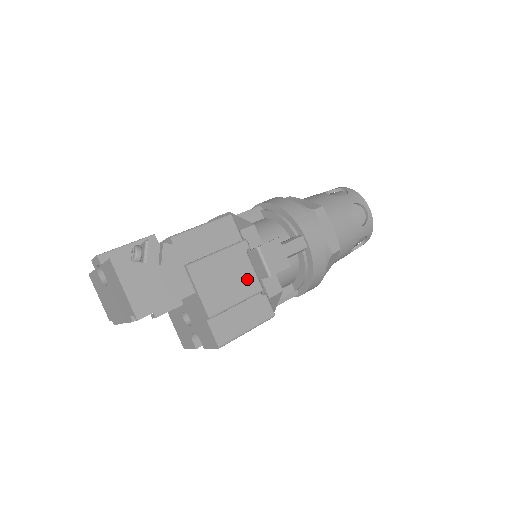
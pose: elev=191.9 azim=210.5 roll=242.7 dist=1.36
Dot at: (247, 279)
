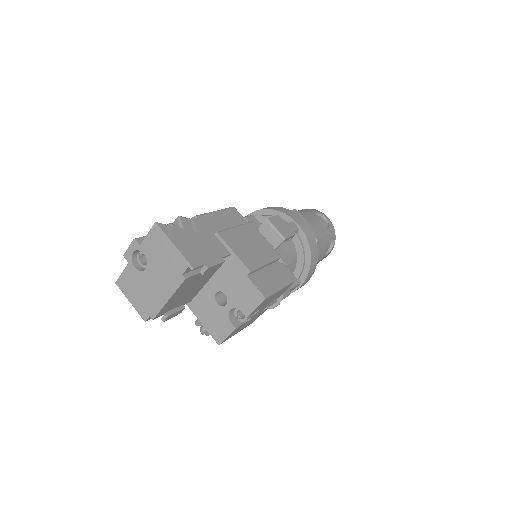
Dot at: (266, 247)
